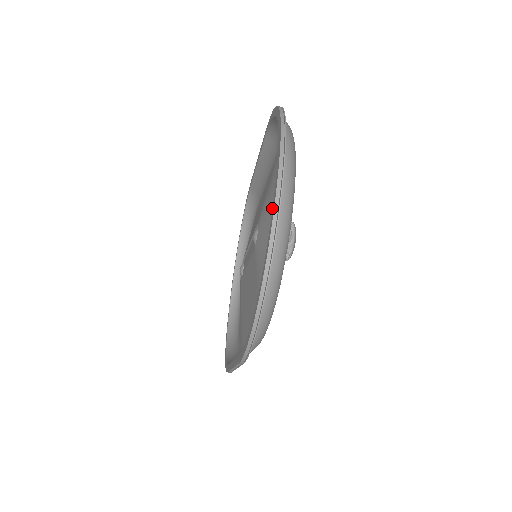
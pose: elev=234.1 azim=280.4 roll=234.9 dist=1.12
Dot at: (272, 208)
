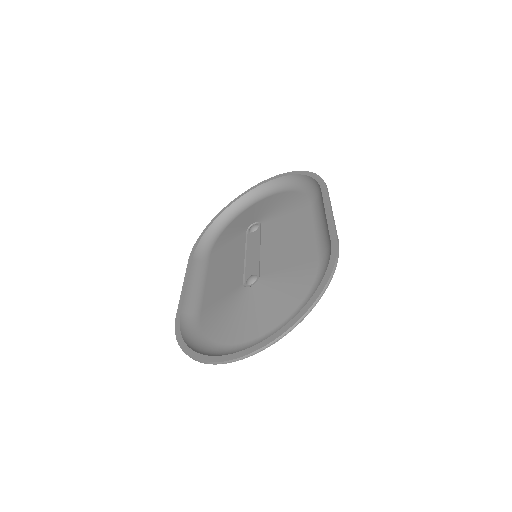
Dot at: (231, 354)
